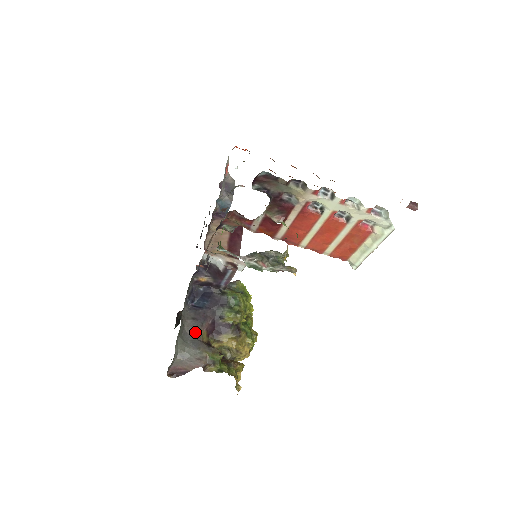
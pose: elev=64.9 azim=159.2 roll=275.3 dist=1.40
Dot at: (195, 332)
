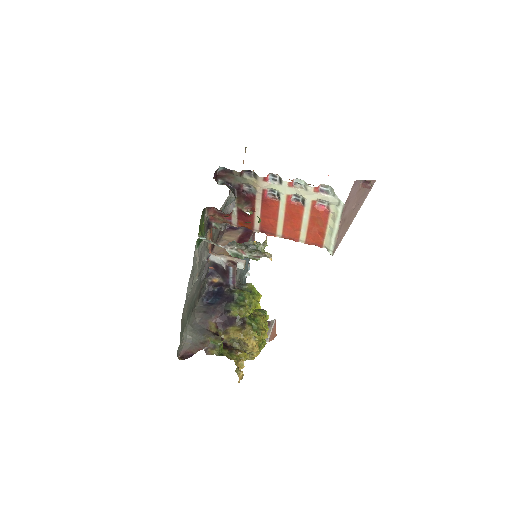
Dot at: (204, 323)
